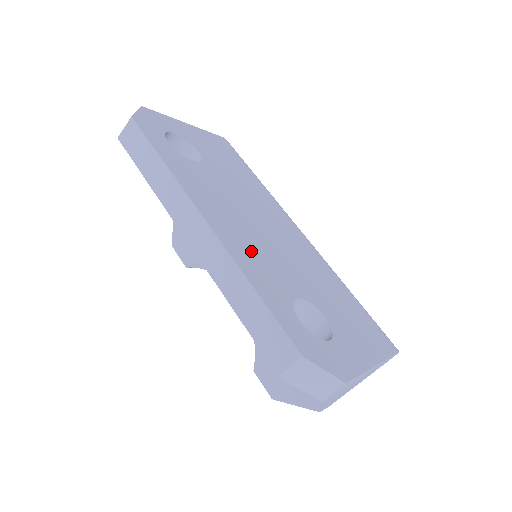
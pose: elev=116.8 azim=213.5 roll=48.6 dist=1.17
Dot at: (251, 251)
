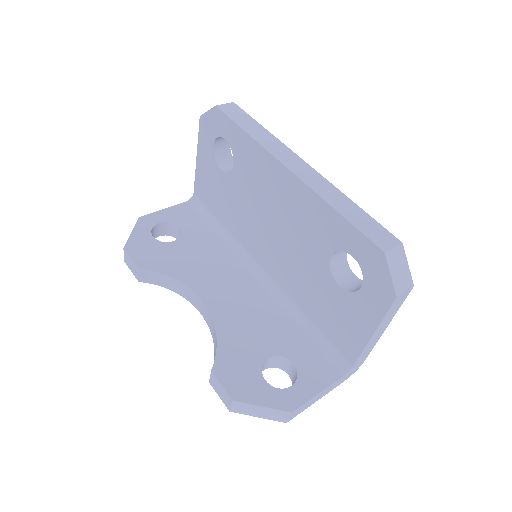
Dot at: occluded
